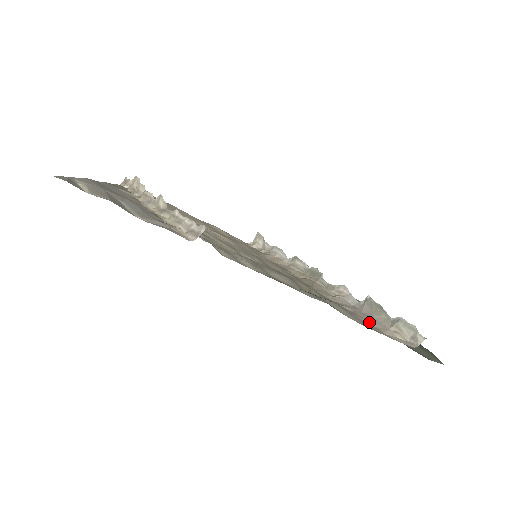
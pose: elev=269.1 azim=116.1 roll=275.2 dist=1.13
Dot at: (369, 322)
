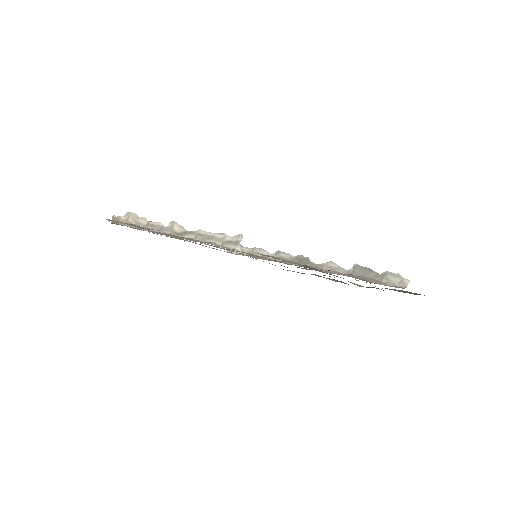
Dot at: (367, 280)
